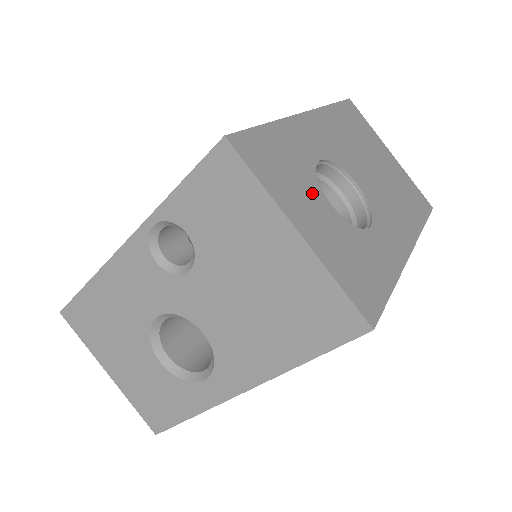
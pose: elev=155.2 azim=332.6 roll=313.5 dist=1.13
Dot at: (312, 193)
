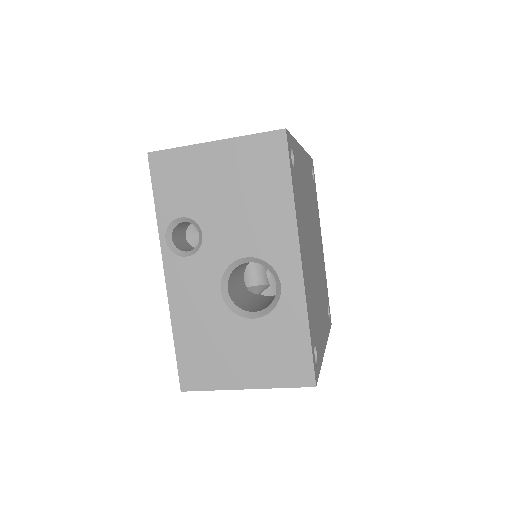
Dot at: occluded
